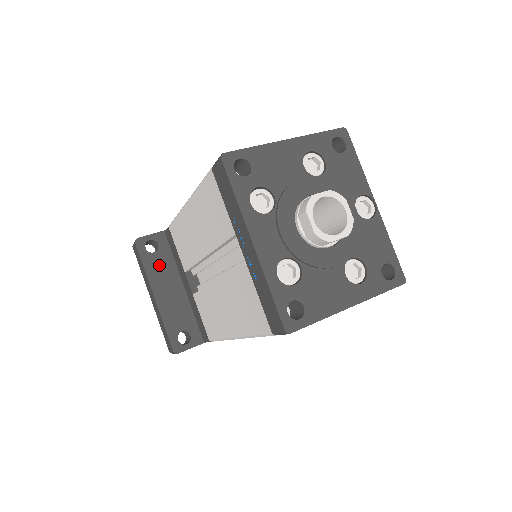
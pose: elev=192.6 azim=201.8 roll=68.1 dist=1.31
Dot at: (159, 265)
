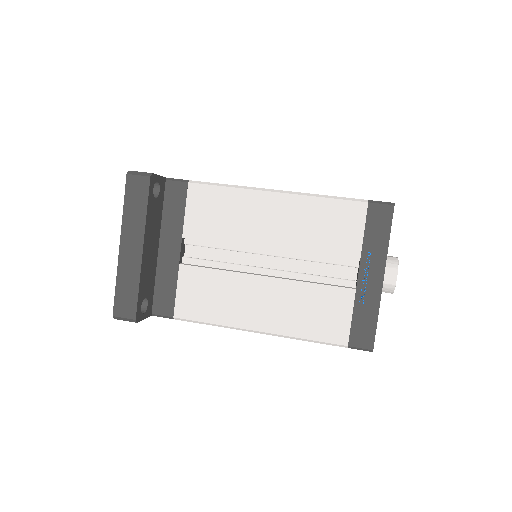
Dot at: (154, 214)
